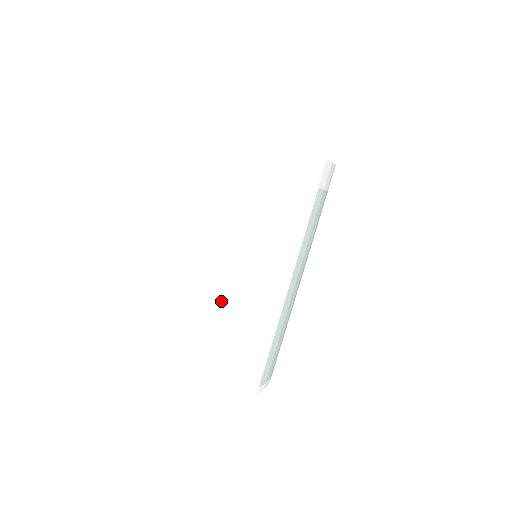
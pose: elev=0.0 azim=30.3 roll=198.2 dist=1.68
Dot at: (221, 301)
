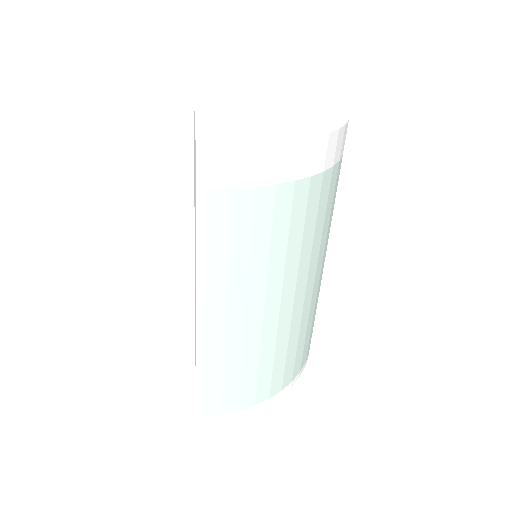
Dot at: occluded
